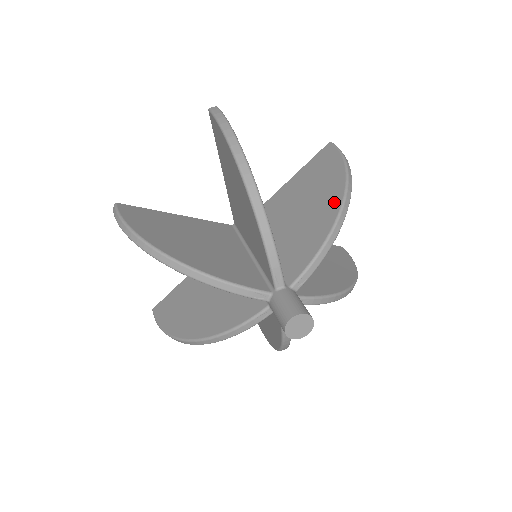
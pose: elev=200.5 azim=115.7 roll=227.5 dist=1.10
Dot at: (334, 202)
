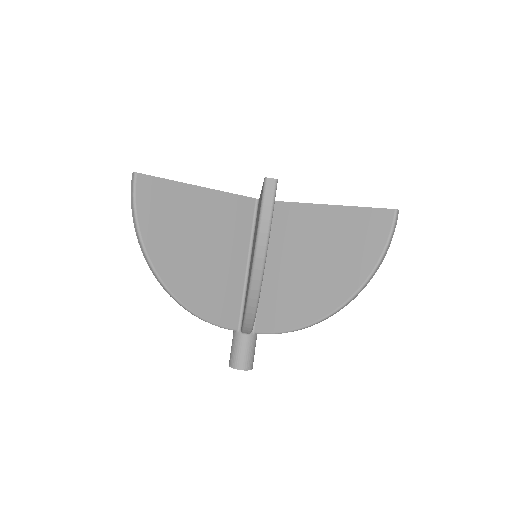
Dot at: (333, 300)
